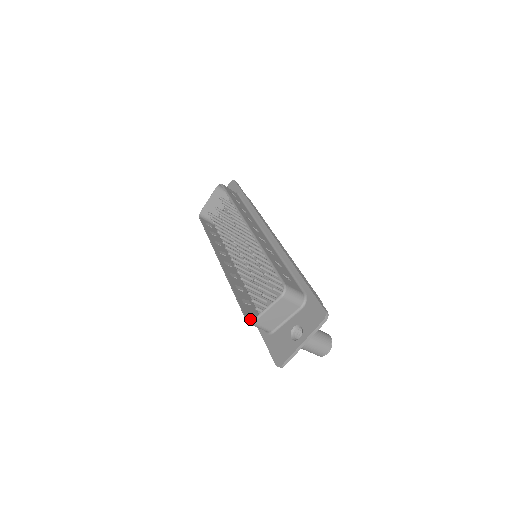
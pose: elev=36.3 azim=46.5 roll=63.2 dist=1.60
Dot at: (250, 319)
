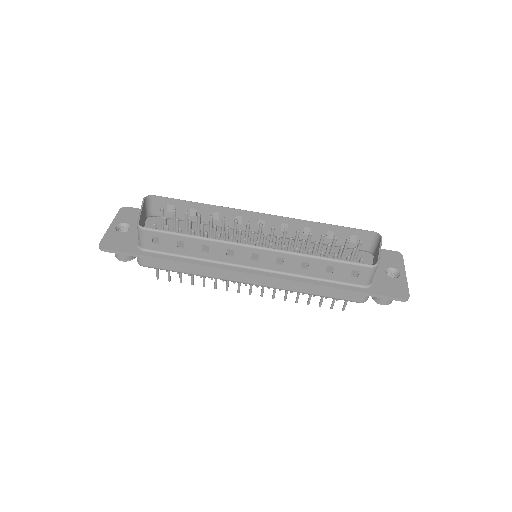
Dot at: (364, 269)
